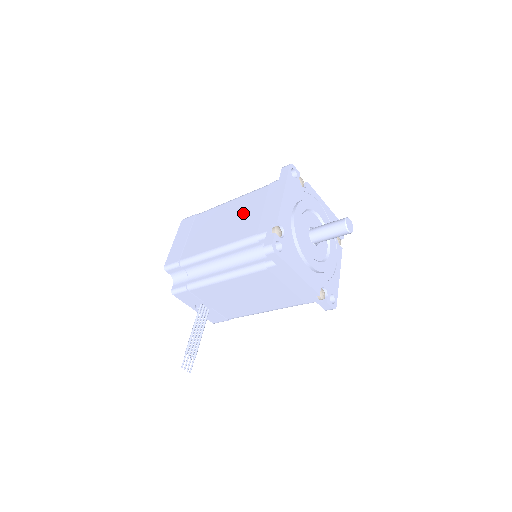
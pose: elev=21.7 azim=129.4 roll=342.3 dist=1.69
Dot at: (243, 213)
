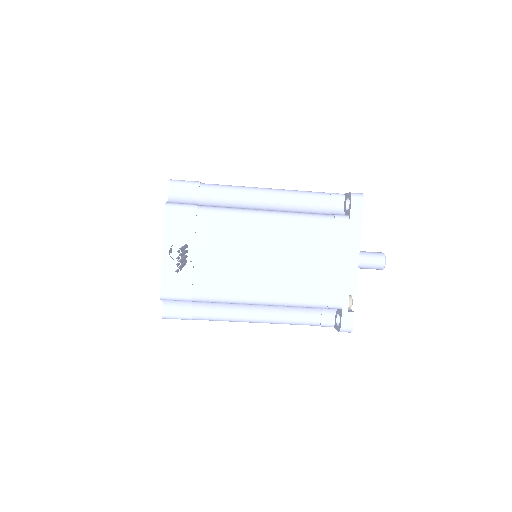
Dot at: occluded
